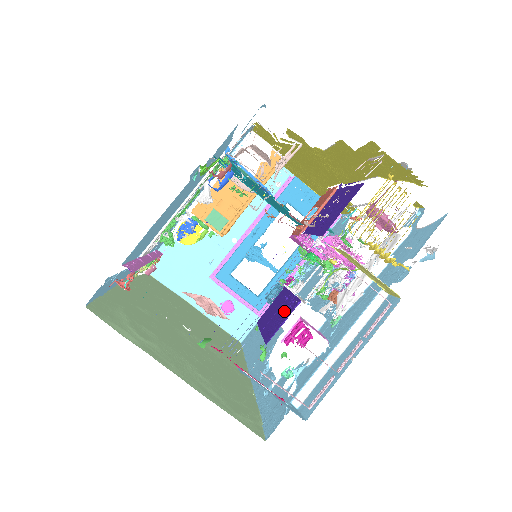
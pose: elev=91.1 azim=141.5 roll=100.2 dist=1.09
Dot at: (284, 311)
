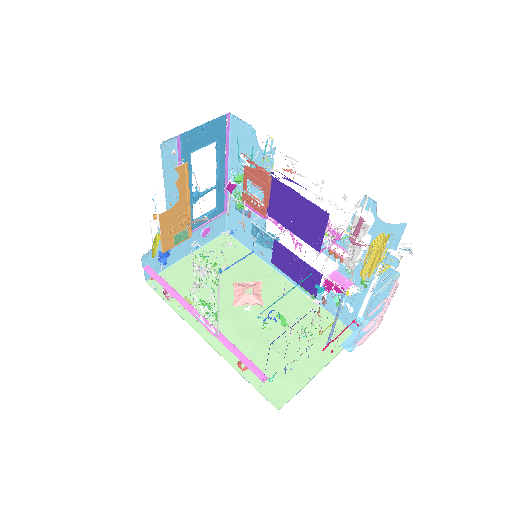
Dot at: (308, 275)
